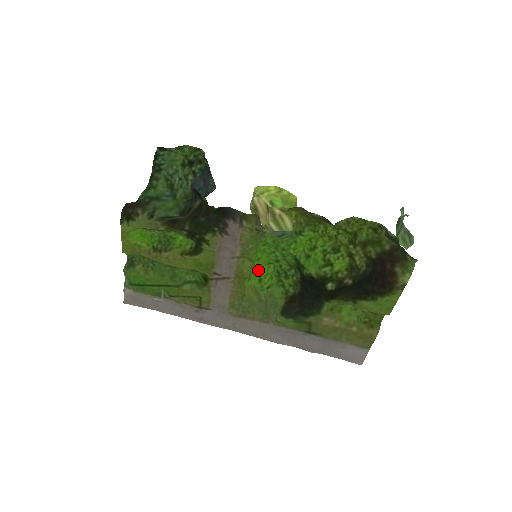
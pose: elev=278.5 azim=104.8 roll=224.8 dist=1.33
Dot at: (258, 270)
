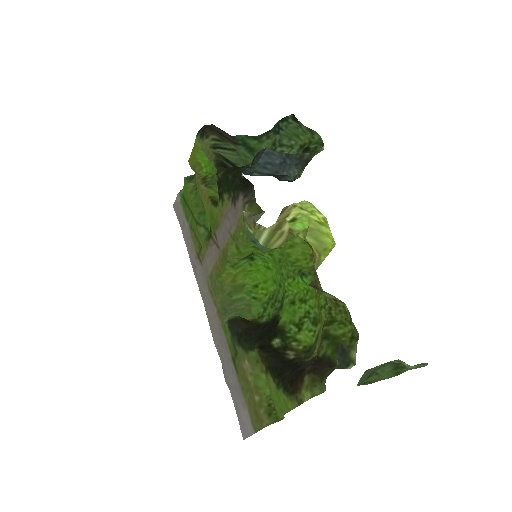
Dot at: (263, 277)
